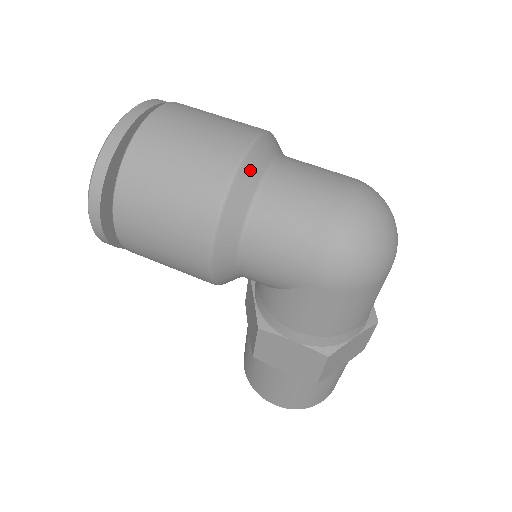
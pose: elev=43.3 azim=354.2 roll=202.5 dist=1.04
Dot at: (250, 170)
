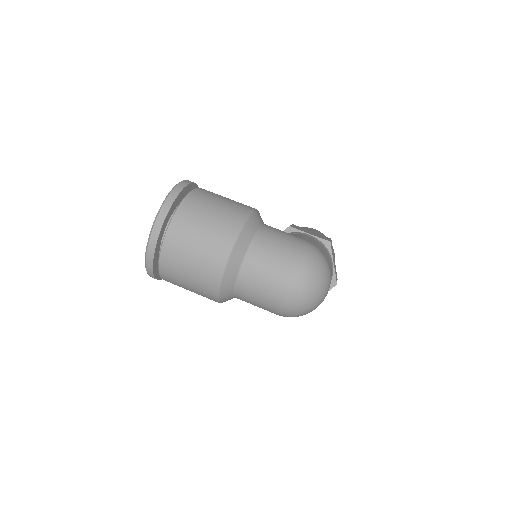
Dot at: (228, 280)
